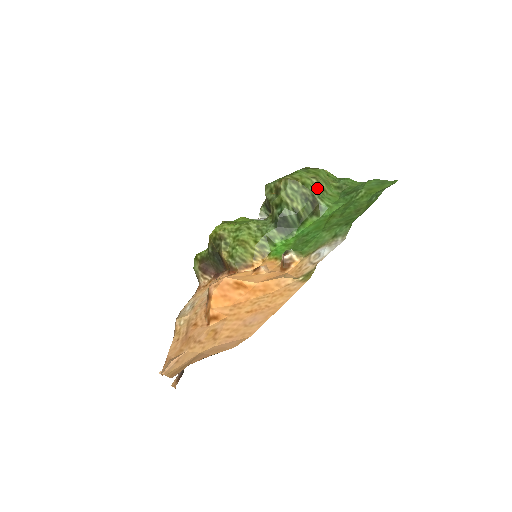
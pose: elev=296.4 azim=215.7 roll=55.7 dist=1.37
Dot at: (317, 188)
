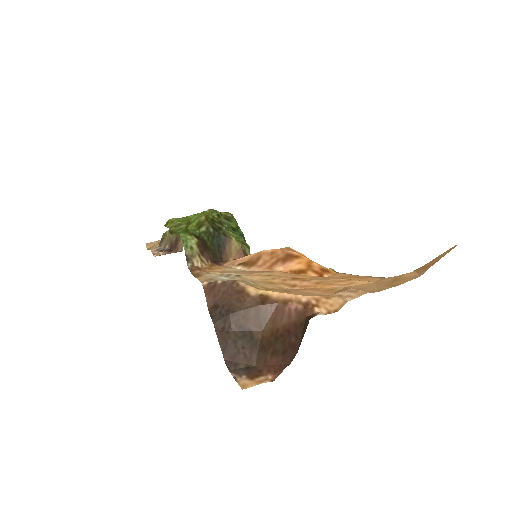
Dot at: occluded
